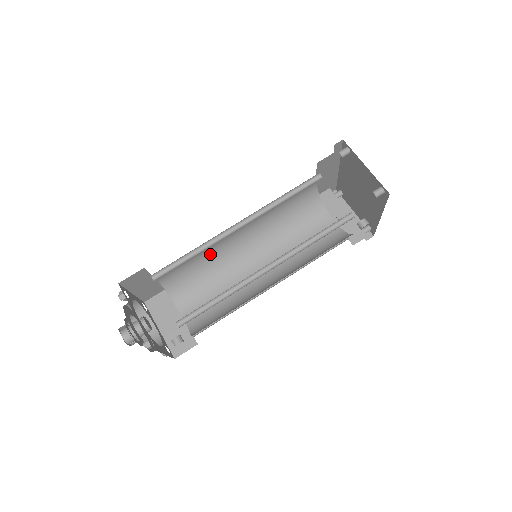
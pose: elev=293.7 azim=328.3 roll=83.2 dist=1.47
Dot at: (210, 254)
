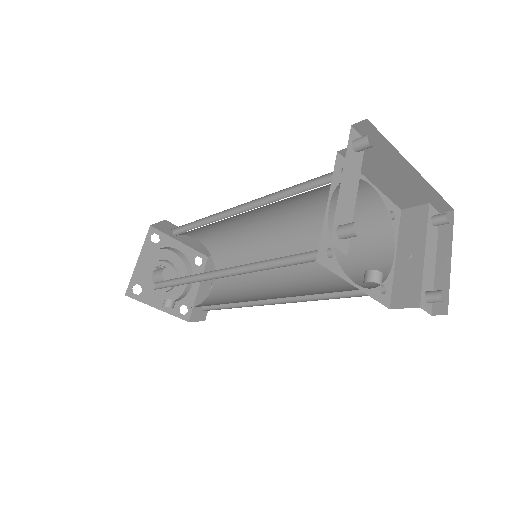
Dot at: (244, 233)
